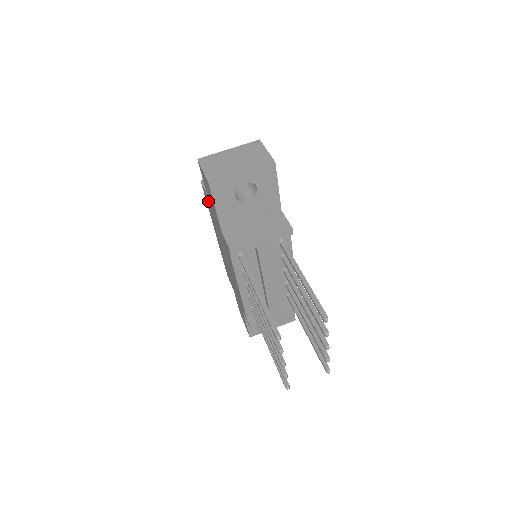
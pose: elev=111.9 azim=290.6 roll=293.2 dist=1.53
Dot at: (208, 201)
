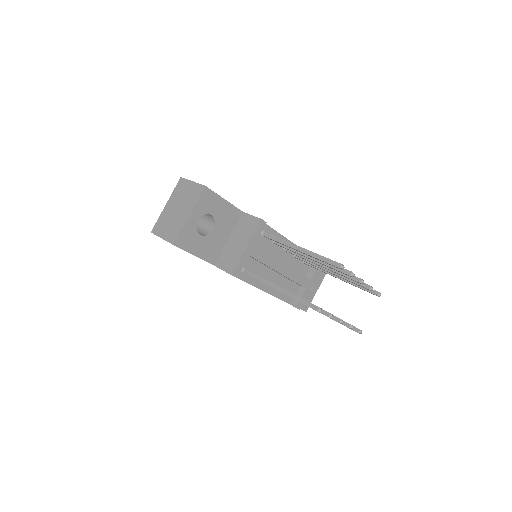
Dot at: occluded
